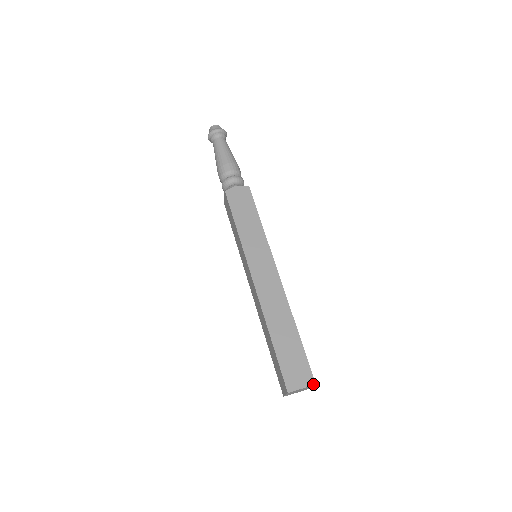
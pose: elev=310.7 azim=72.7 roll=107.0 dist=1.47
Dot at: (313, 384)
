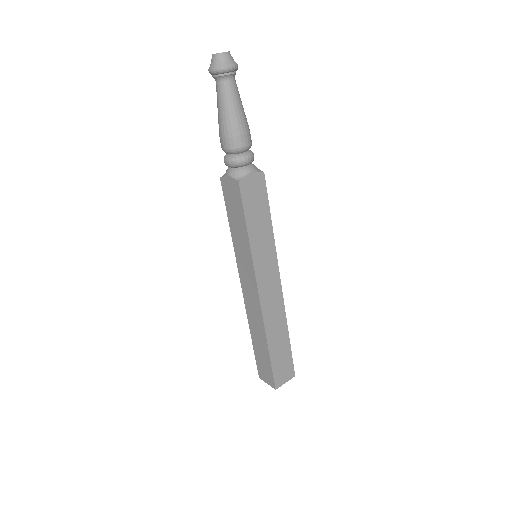
Dot at: occluded
